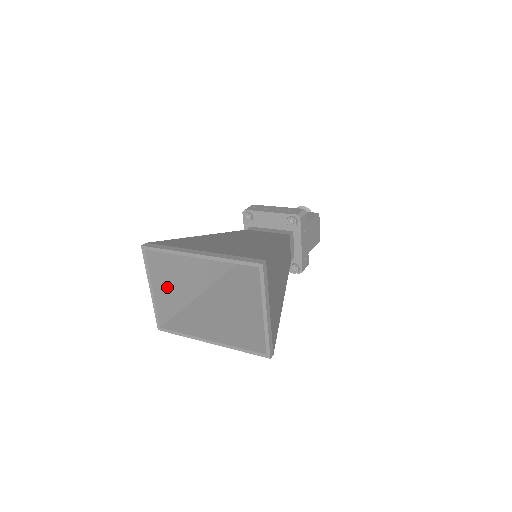
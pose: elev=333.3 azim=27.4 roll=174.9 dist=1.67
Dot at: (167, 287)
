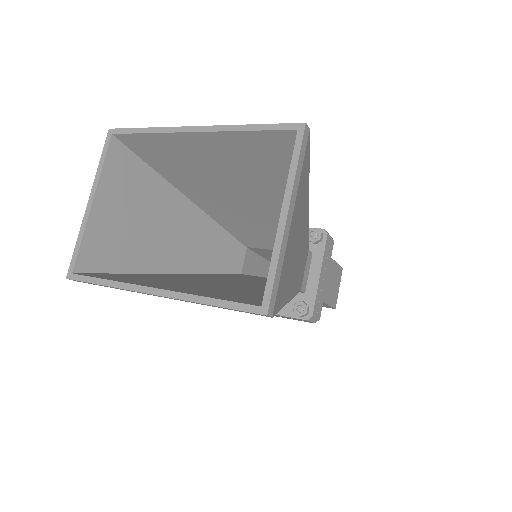
Dot at: (115, 217)
